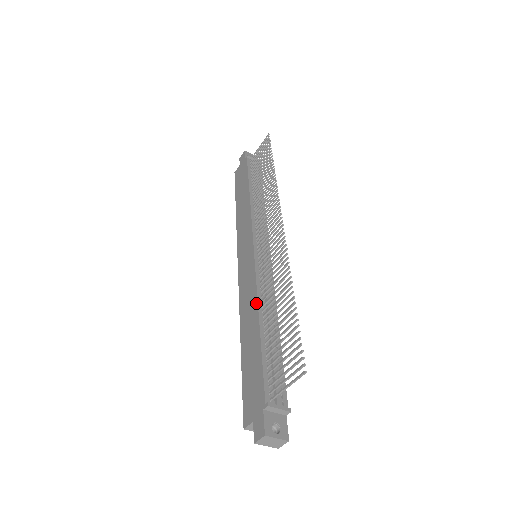
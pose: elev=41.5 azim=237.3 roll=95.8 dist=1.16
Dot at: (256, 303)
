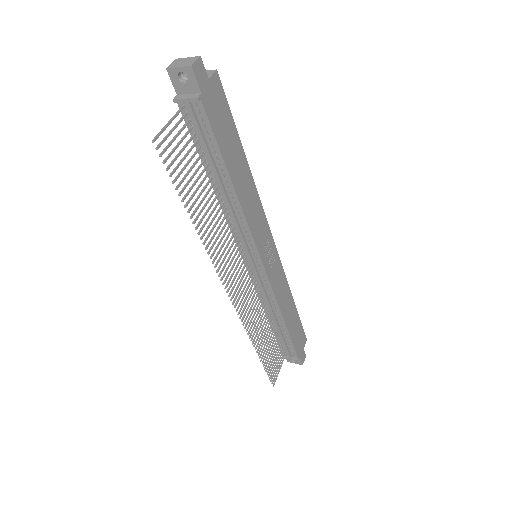
Dot at: occluded
